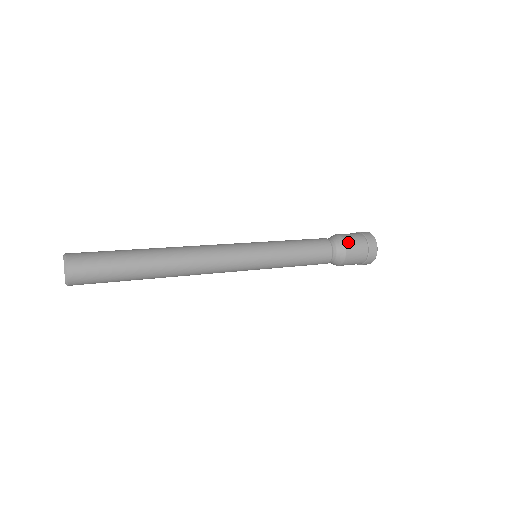
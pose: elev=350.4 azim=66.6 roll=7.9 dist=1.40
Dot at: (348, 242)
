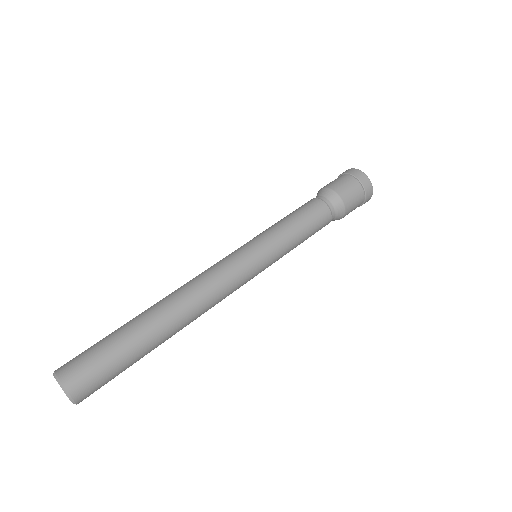
Dot at: (345, 198)
